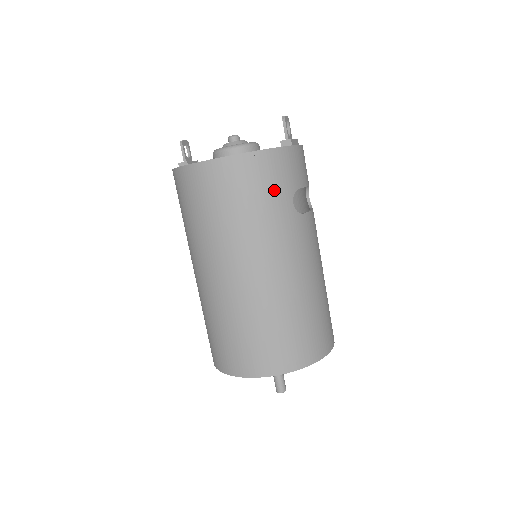
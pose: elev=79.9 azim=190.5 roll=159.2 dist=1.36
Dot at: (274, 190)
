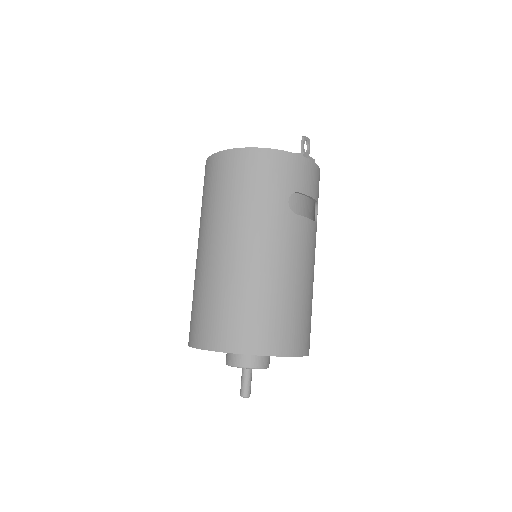
Dot at: (272, 183)
